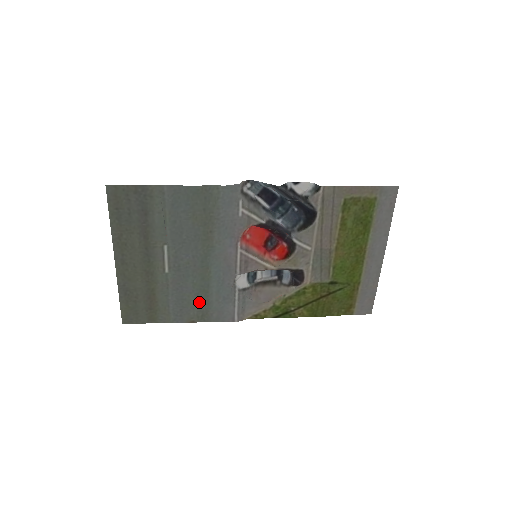
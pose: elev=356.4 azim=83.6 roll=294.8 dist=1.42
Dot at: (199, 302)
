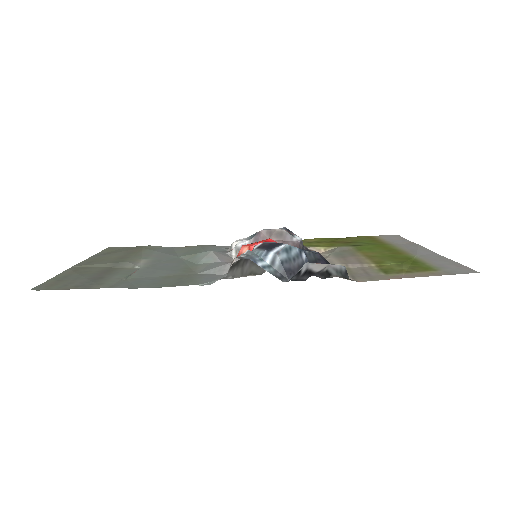
Dot at: (191, 250)
